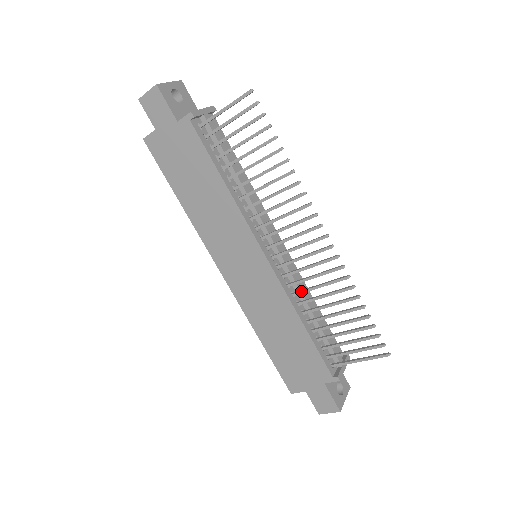
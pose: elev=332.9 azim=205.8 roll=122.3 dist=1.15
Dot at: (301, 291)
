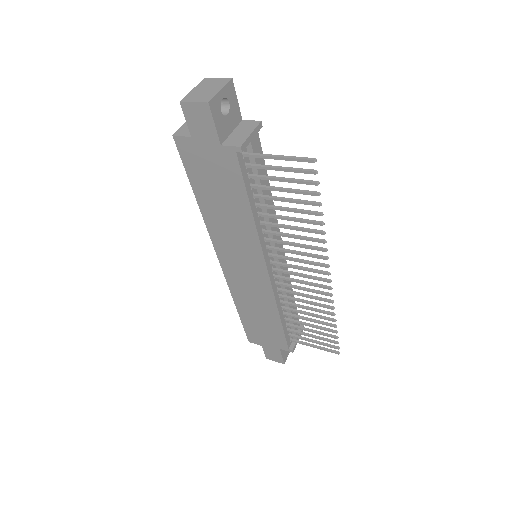
Dot at: (288, 298)
